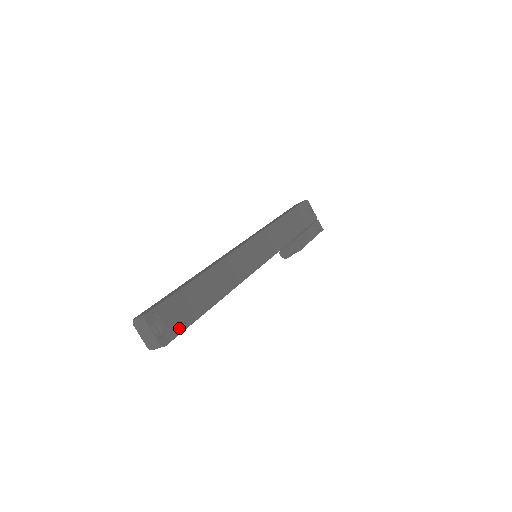
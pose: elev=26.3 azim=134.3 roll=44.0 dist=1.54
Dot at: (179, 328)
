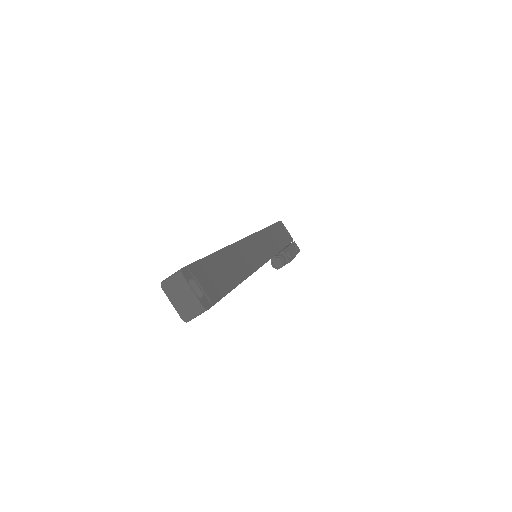
Dot at: (215, 295)
